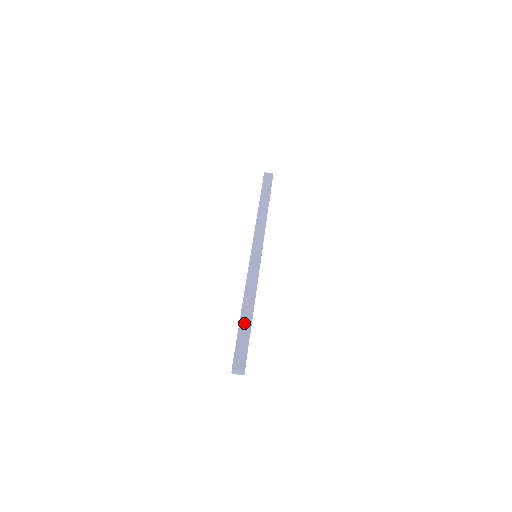
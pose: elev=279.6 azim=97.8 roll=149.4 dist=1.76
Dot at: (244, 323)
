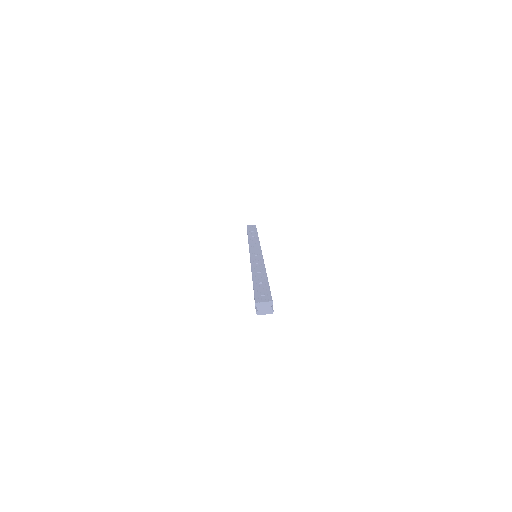
Dot at: (258, 279)
